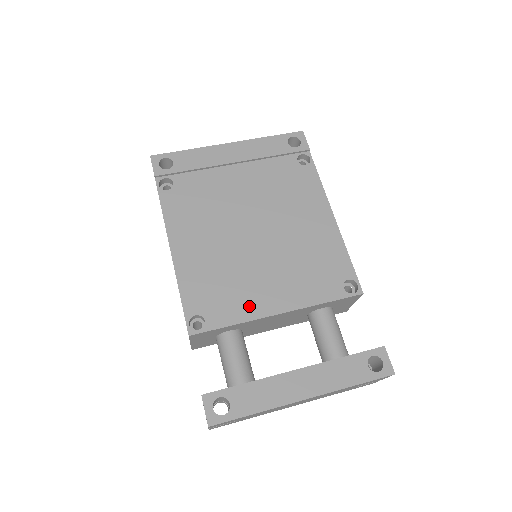
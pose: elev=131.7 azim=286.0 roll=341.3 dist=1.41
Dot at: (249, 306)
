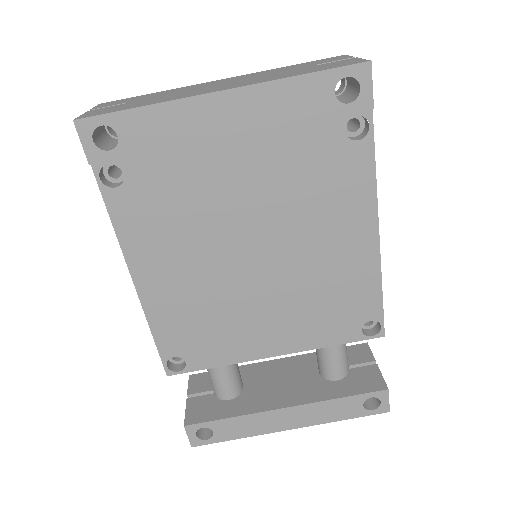
Dot at: (239, 348)
